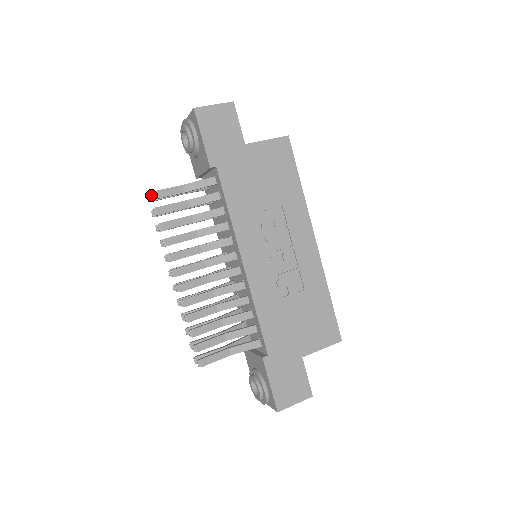
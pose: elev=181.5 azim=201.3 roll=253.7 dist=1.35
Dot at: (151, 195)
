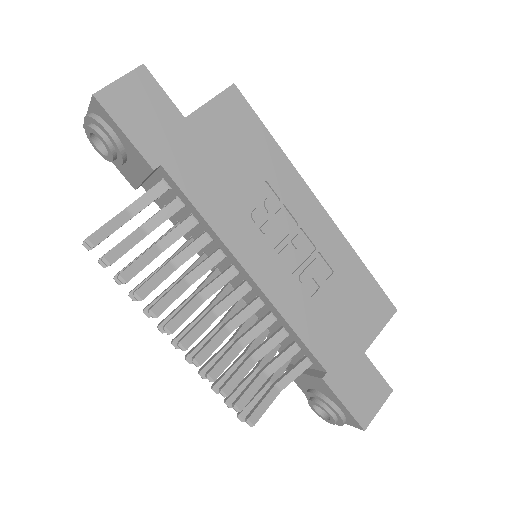
Dot at: (89, 242)
